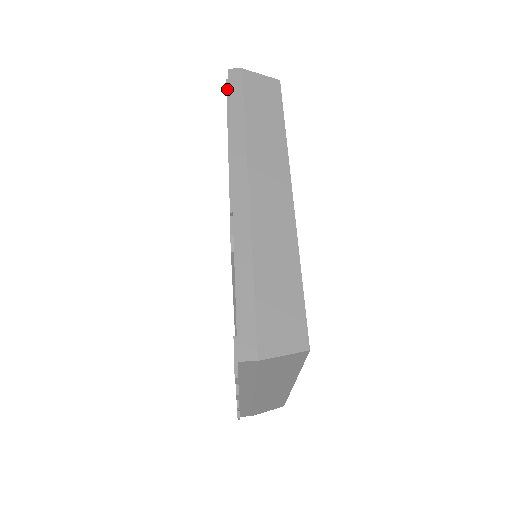
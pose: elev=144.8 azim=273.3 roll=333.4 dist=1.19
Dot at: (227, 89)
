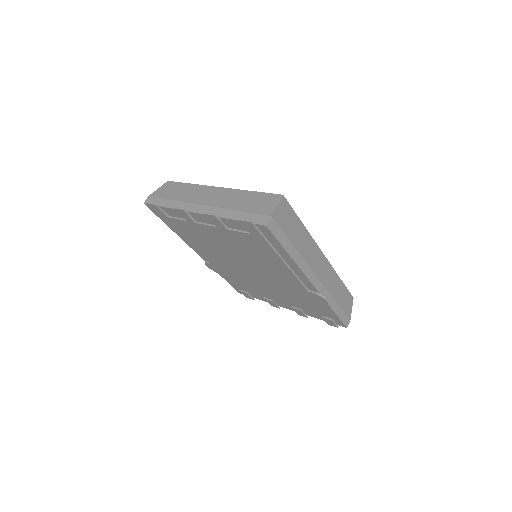
Dot at: (257, 229)
